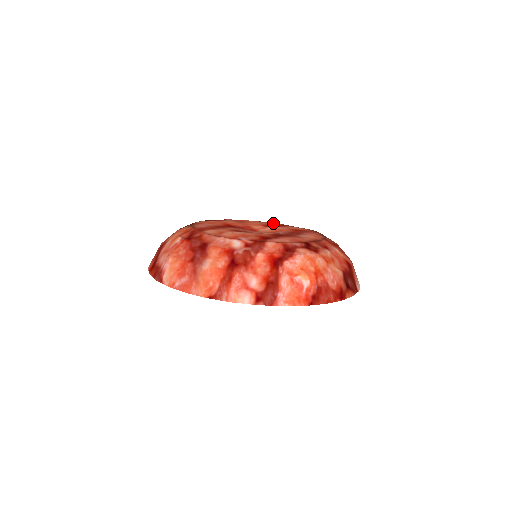
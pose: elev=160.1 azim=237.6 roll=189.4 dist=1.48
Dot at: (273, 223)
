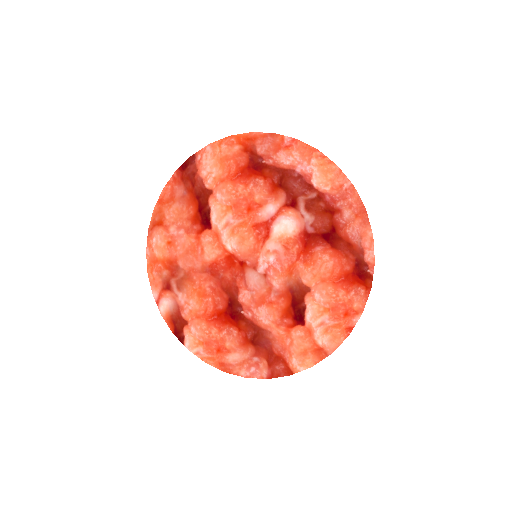
Dot at: occluded
